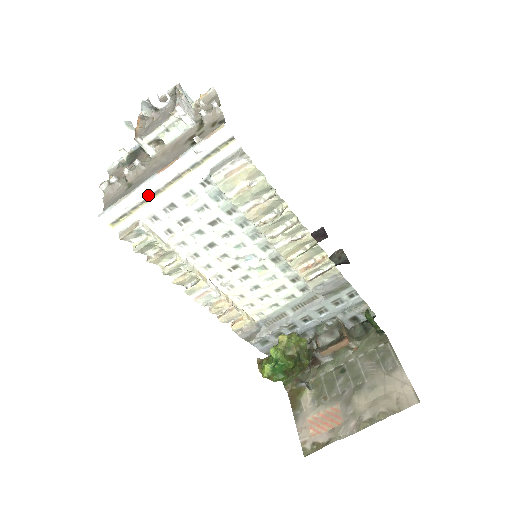
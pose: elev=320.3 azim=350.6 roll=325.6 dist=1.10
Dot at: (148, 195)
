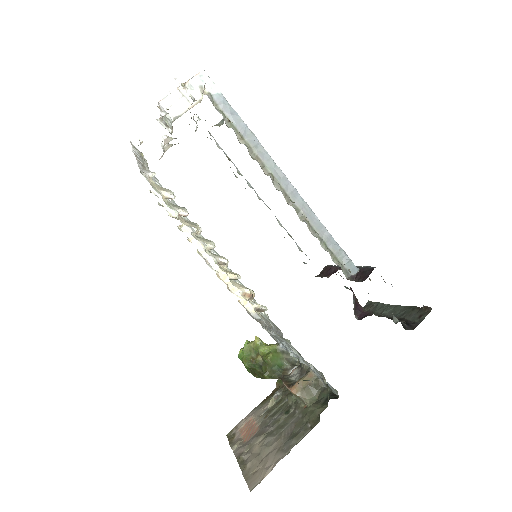
Dot at: occluded
